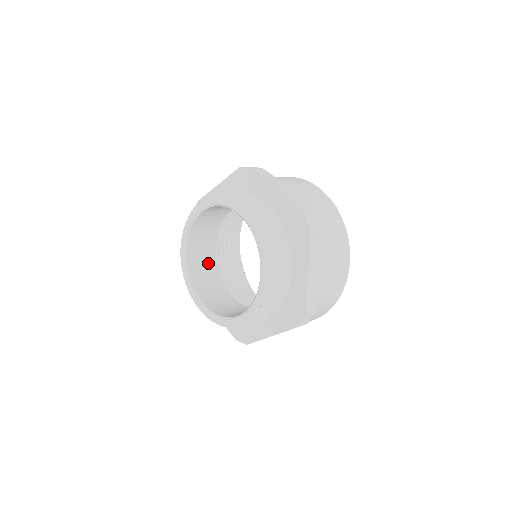
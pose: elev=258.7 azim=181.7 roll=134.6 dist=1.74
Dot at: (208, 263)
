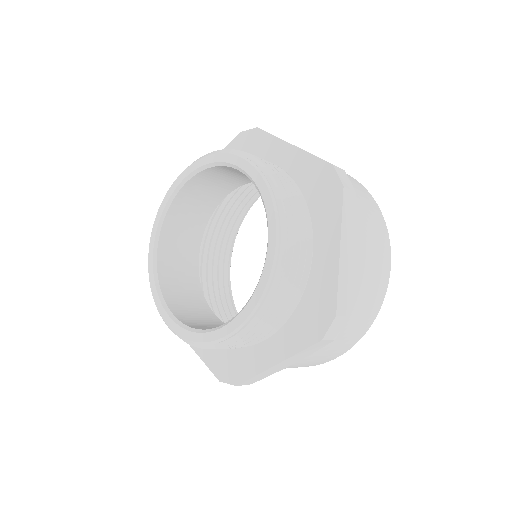
Dot at: (205, 204)
